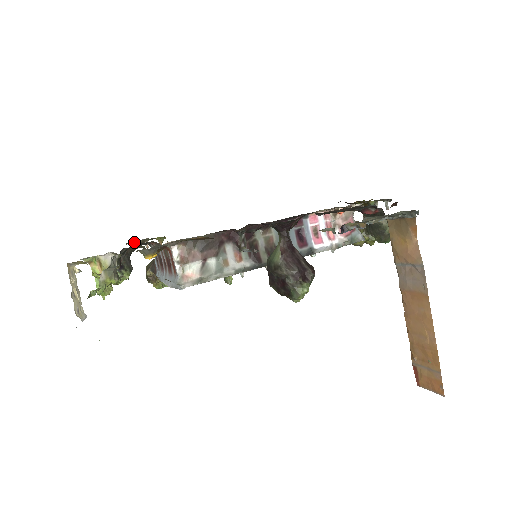
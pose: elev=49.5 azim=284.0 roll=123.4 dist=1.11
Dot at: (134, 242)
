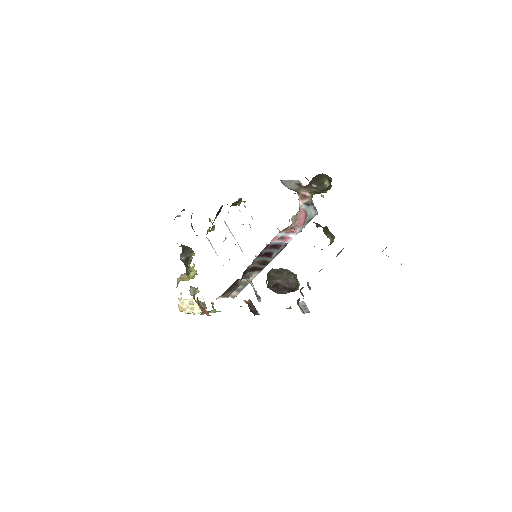
Dot at: occluded
